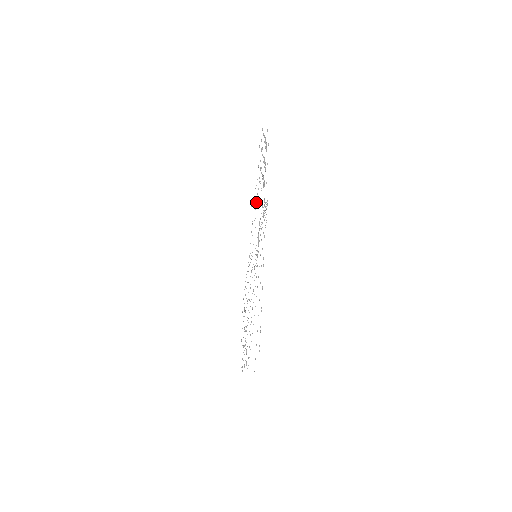
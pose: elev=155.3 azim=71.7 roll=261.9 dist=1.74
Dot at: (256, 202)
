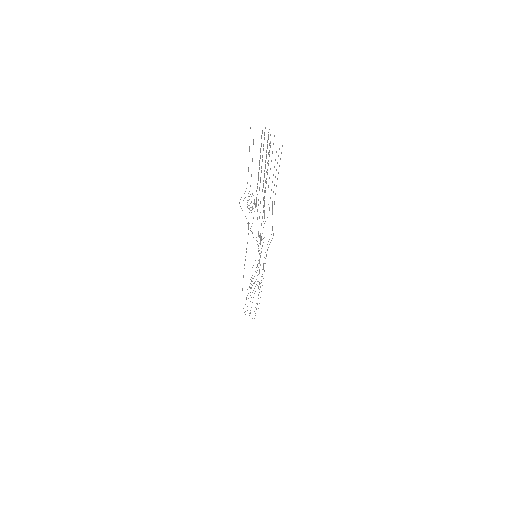
Dot at: occluded
